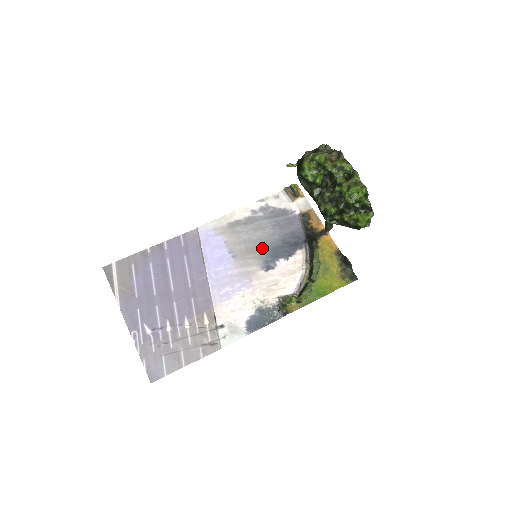
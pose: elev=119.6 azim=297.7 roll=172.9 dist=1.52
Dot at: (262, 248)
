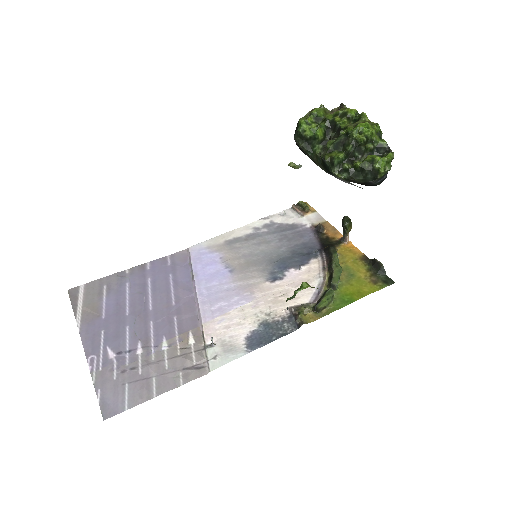
Dot at: (266, 260)
